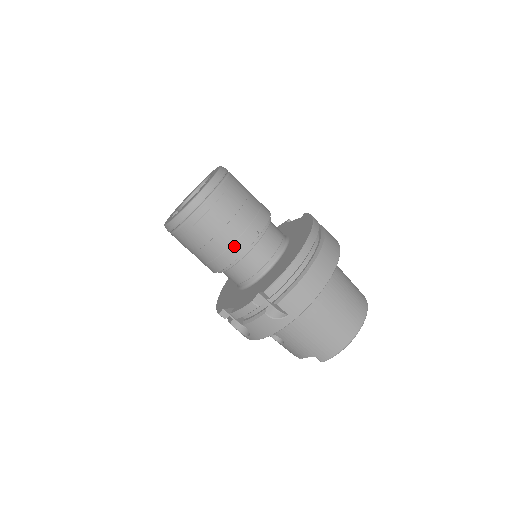
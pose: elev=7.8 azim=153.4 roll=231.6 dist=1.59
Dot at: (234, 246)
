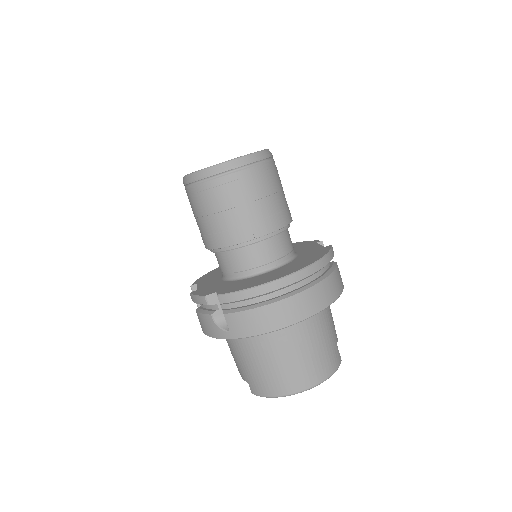
Dot at: (223, 234)
